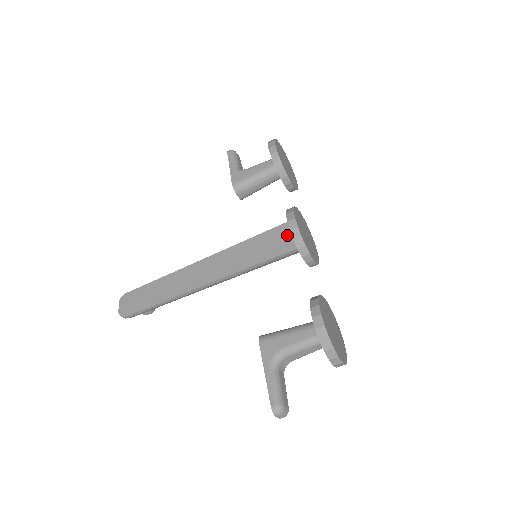
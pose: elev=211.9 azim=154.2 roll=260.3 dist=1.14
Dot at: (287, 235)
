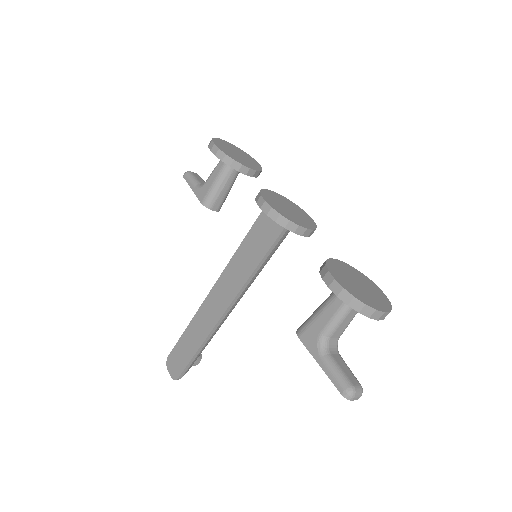
Dot at: (270, 220)
